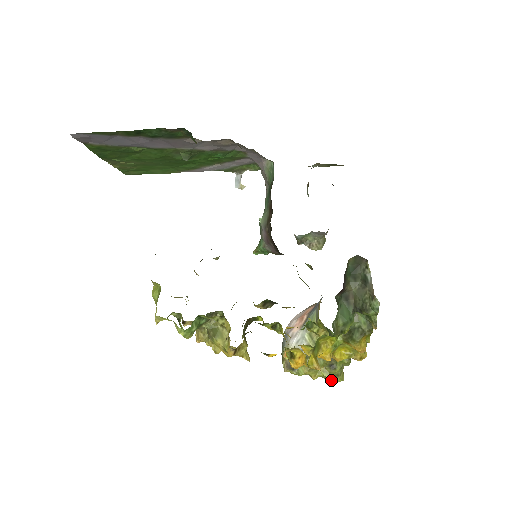
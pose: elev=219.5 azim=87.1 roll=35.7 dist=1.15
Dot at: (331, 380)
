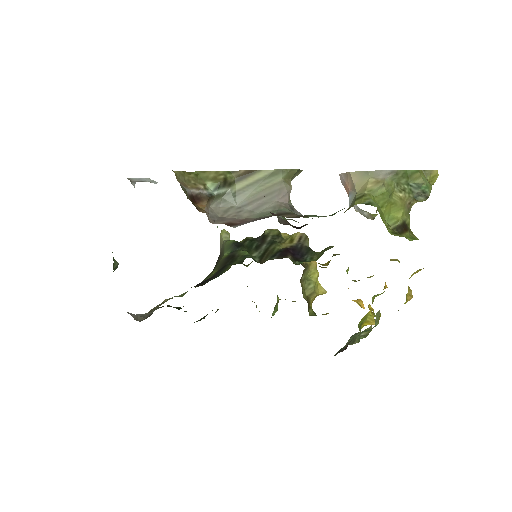
Dot at: occluded
